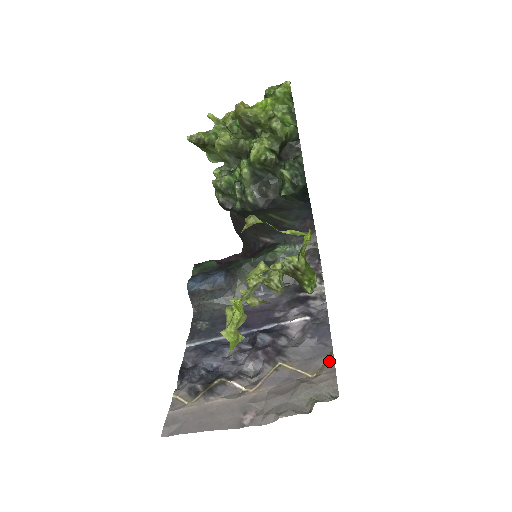
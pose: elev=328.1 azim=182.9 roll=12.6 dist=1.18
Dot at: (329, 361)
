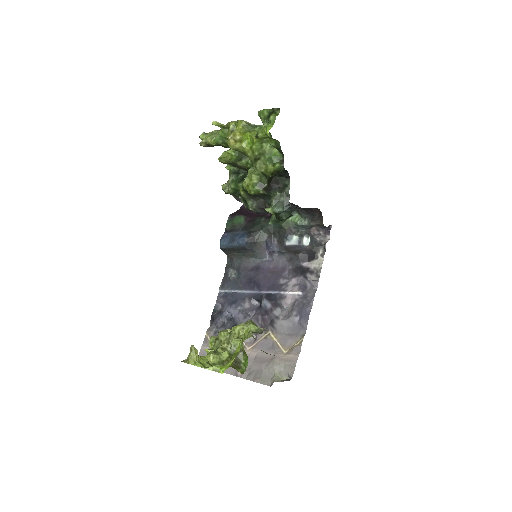
Dot at: (299, 343)
